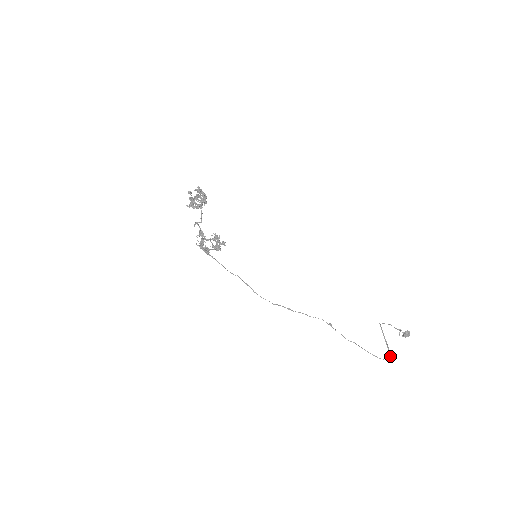
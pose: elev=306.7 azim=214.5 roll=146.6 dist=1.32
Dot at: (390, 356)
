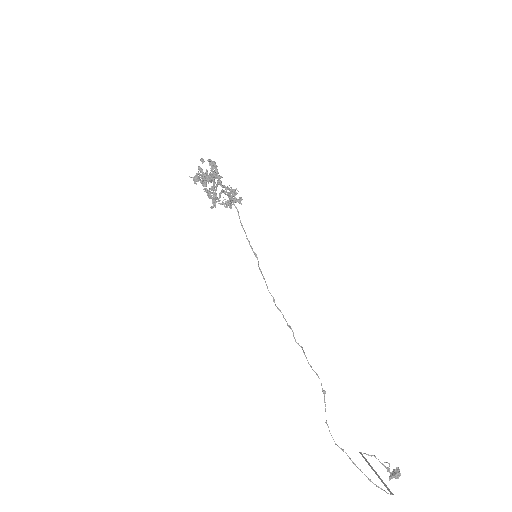
Dot at: occluded
